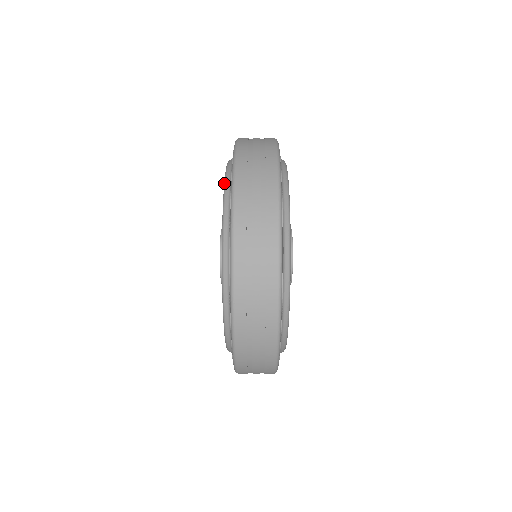
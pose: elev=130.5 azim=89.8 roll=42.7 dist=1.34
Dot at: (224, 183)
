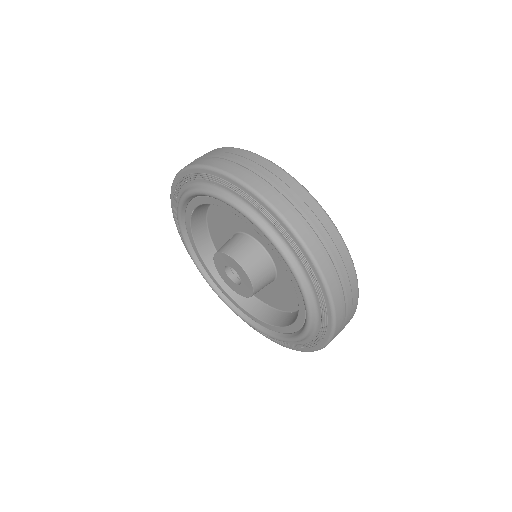
Dot at: (262, 230)
